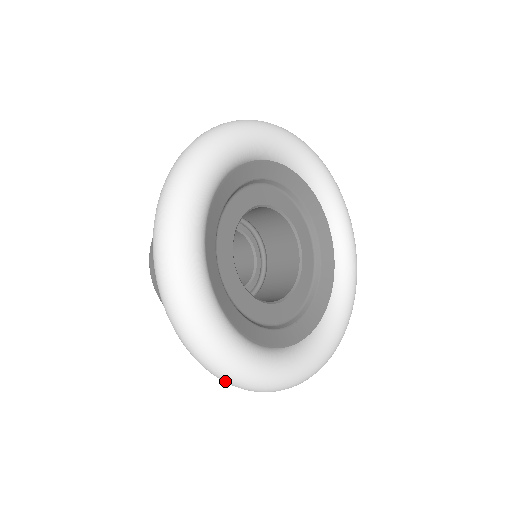
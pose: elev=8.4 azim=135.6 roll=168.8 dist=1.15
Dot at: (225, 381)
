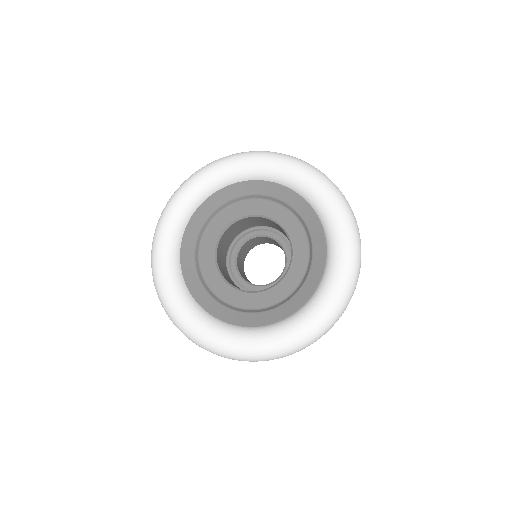
Dot at: (209, 351)
